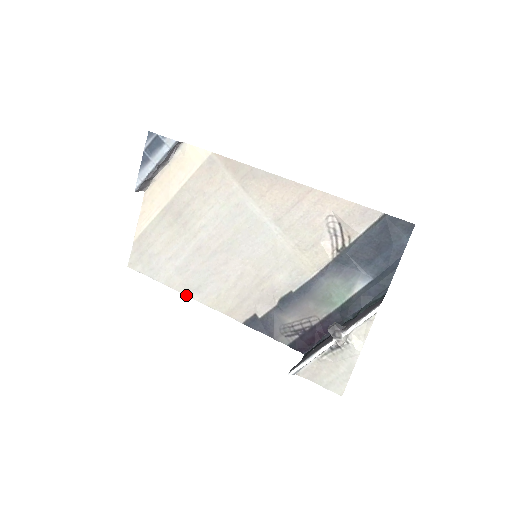
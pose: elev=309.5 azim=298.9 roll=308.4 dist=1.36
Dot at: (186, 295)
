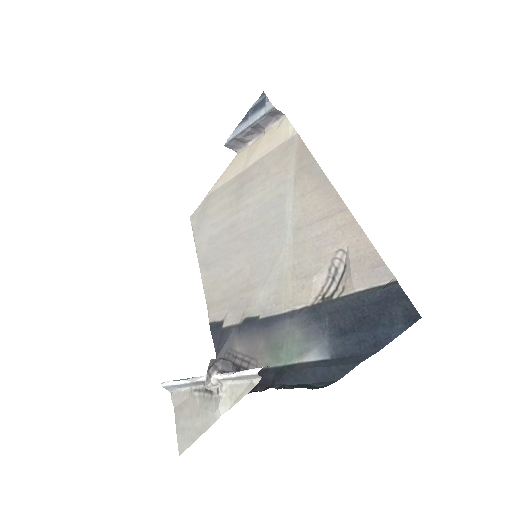
Dot at: (199, 266)
